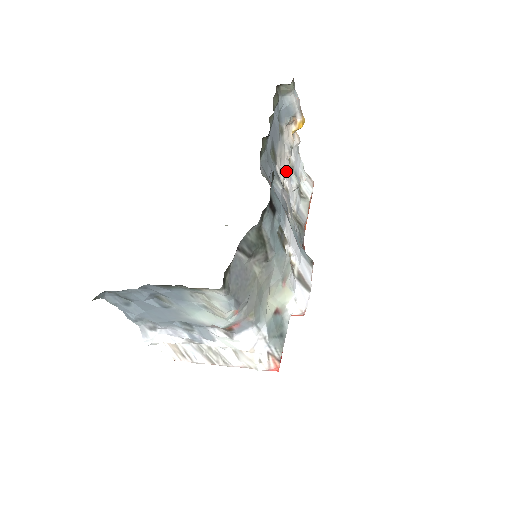
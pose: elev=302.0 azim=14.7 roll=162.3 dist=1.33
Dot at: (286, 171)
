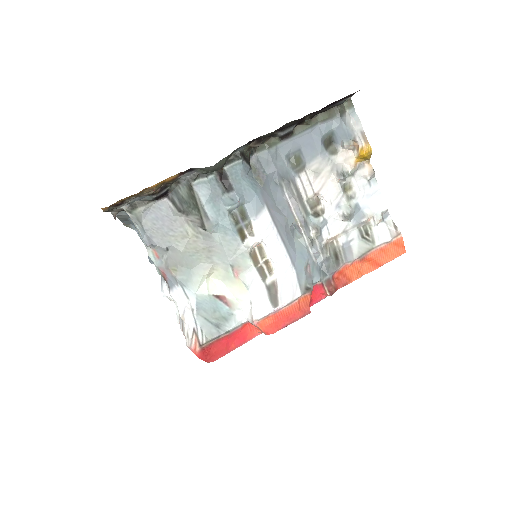
Dot at: (328, 192)
